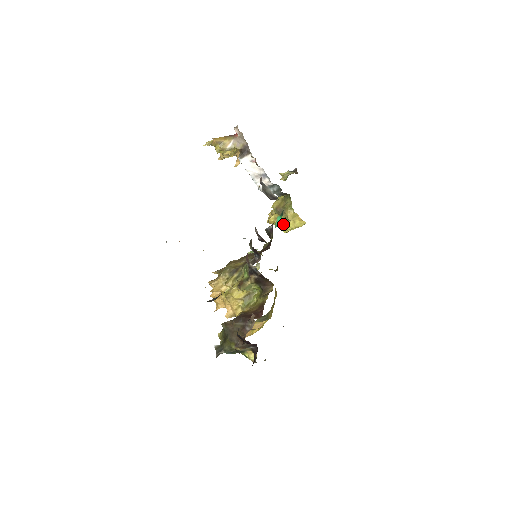
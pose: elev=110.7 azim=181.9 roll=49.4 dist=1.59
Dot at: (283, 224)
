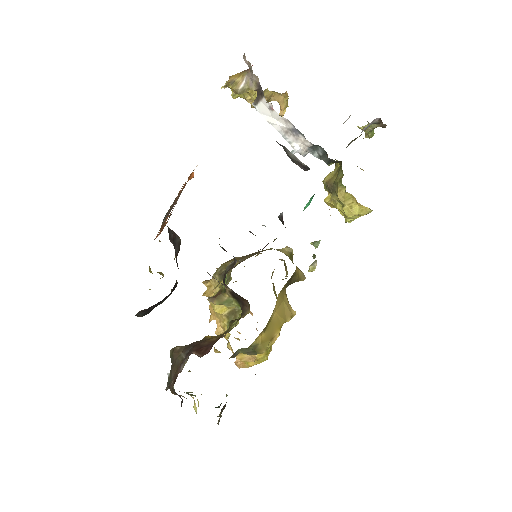
Dot at: (340, 208)
